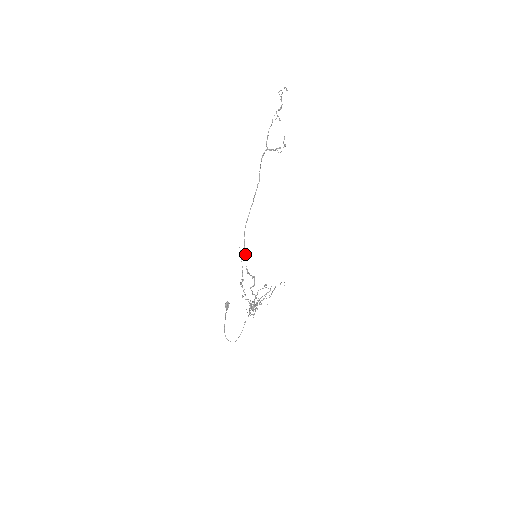
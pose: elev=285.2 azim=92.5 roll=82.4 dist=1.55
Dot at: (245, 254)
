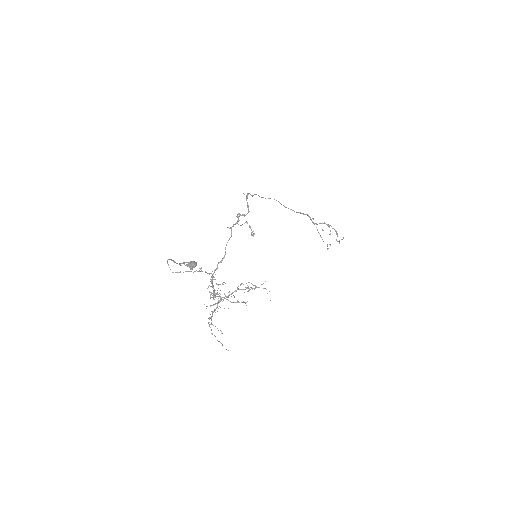
Dot at: occluded
